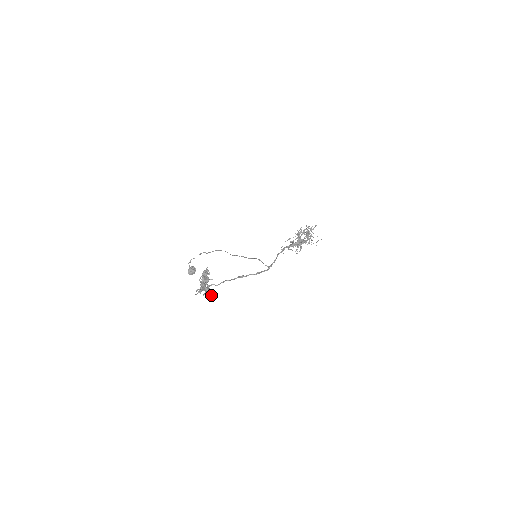
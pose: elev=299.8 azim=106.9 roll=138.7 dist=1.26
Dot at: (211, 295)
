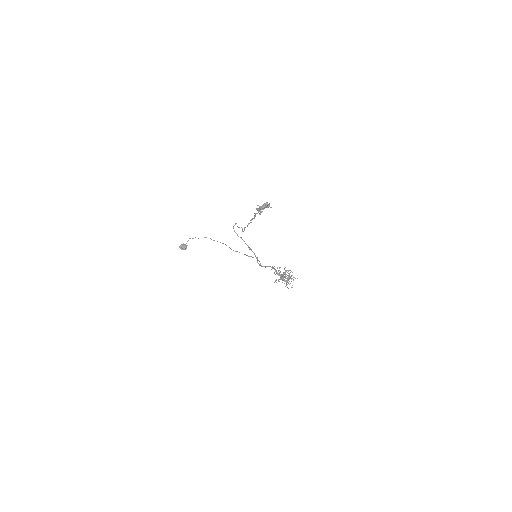
Dot at: (248, 224)
